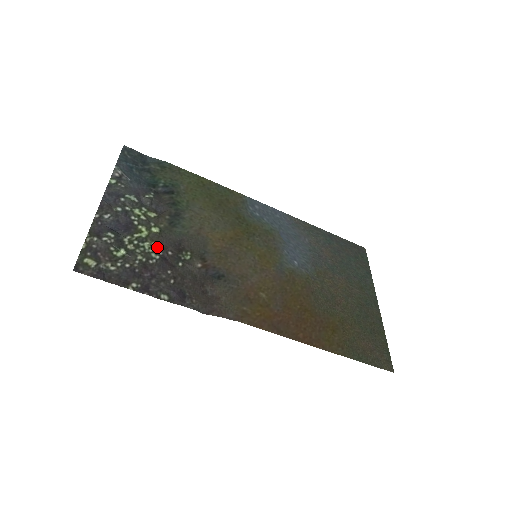
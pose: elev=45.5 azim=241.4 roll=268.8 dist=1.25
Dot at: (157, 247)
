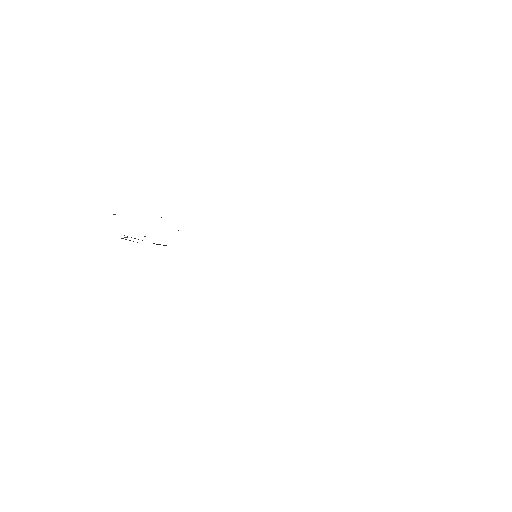
Dot at: occluded
